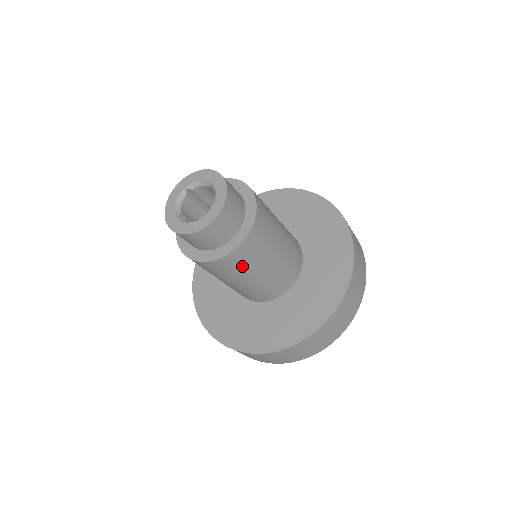
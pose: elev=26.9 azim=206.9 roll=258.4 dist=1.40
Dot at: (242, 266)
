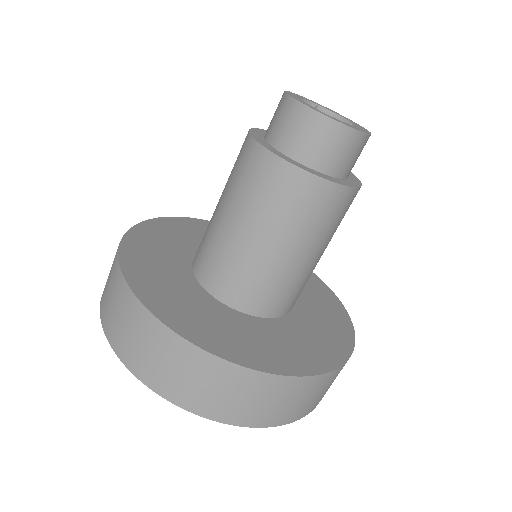
Dot at: (294, 211)
